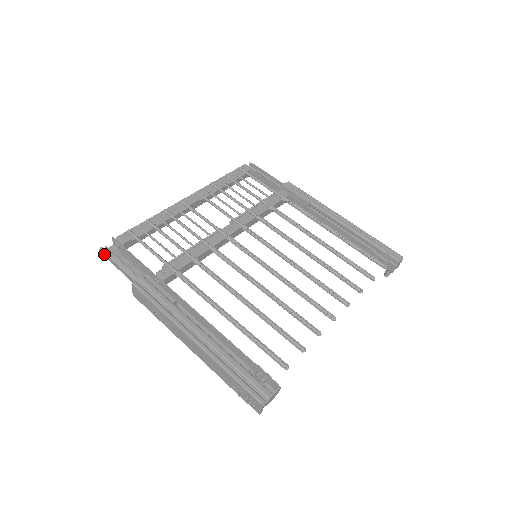
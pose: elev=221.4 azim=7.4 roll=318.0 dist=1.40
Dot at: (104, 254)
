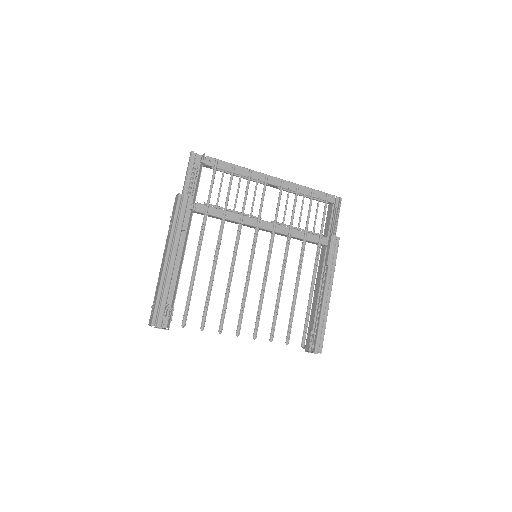
Dot at: (190, 157)
